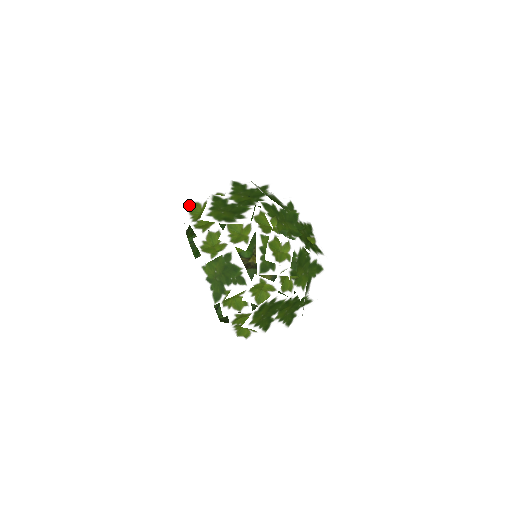
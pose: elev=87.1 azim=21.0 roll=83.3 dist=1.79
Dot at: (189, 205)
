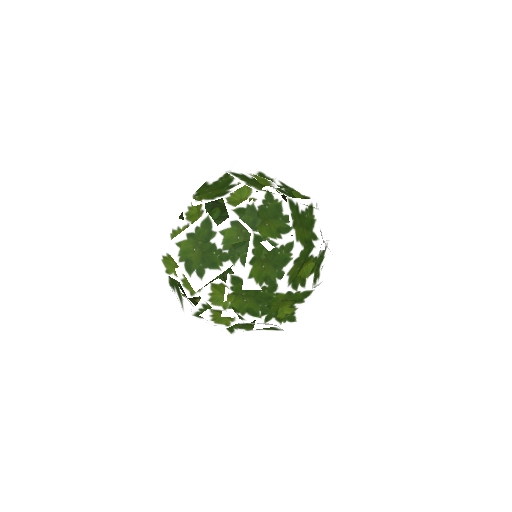
Dot at: (196, 192)
